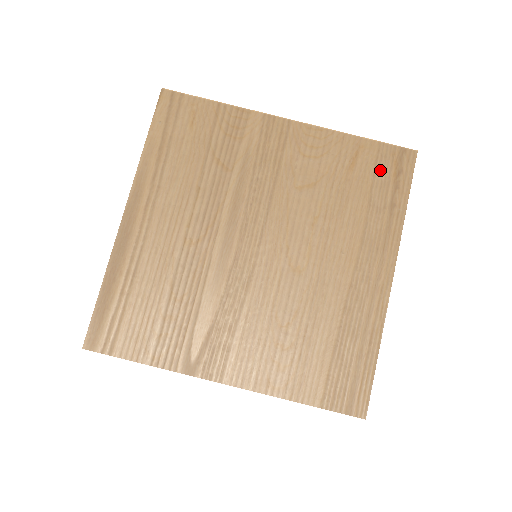
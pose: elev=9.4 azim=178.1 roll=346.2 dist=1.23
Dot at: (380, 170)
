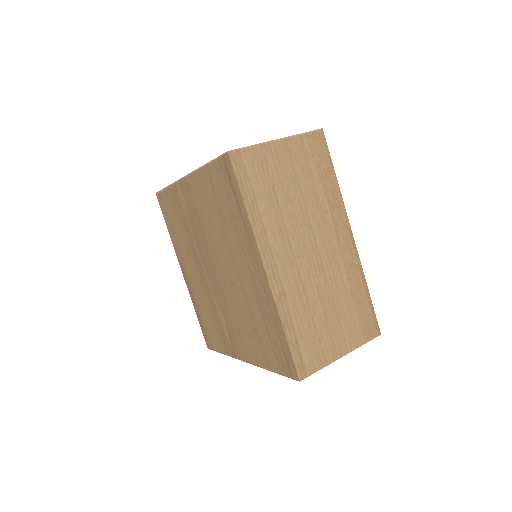
Dot at: (223, 184)
